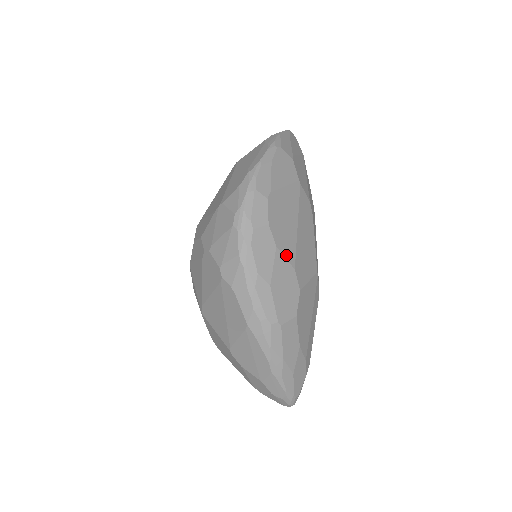
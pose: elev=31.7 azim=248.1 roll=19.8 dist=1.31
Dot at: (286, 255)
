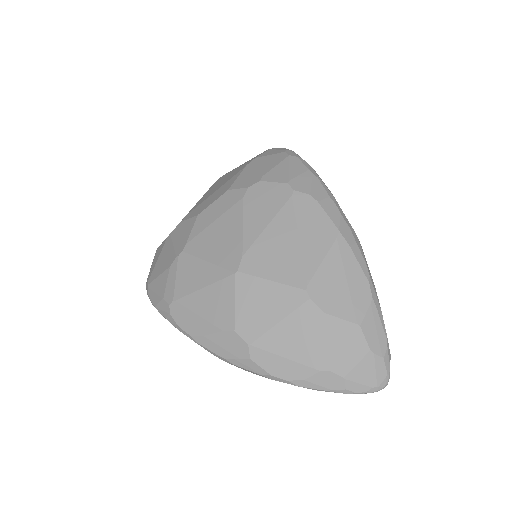
Dot at: occluded
